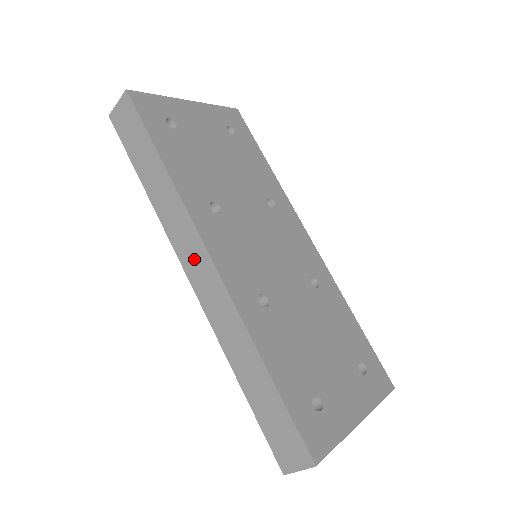
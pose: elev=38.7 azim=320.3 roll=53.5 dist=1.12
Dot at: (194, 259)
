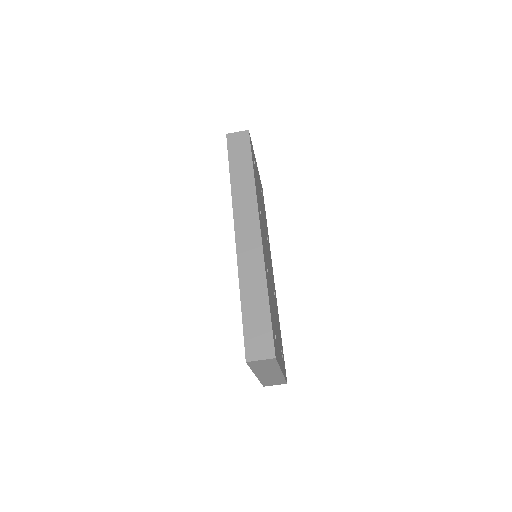
Dot at: (247, 224)
